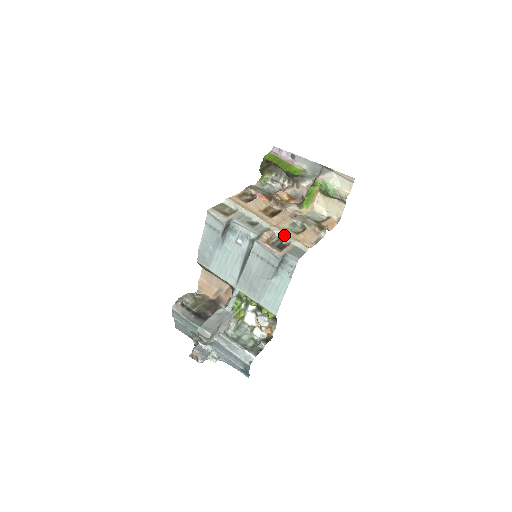
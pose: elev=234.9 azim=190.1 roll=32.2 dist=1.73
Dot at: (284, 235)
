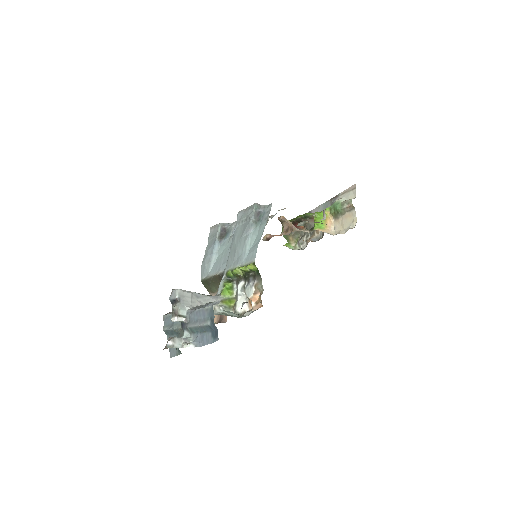
Dot at: (273, 215)
